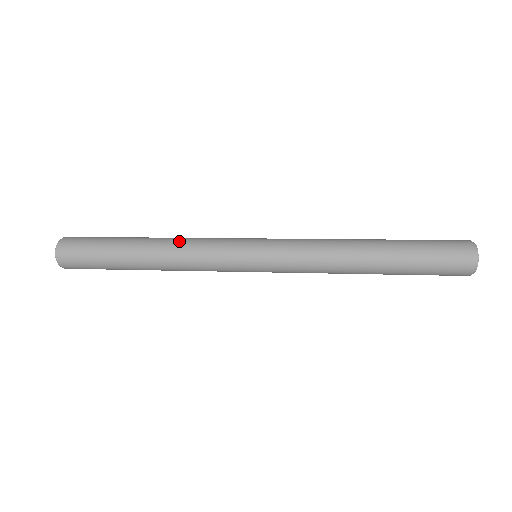
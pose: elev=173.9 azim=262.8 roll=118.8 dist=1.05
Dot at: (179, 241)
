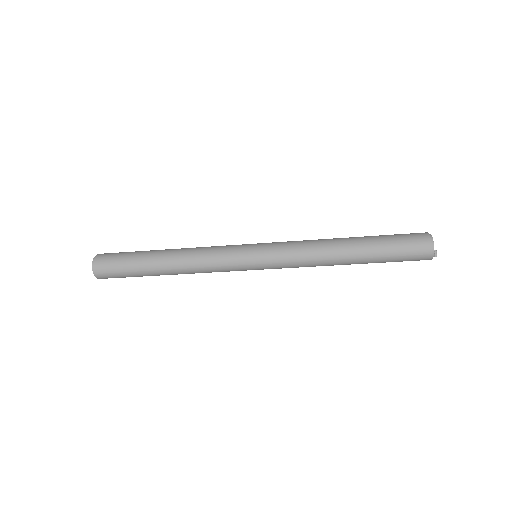
Dot at: occluded
